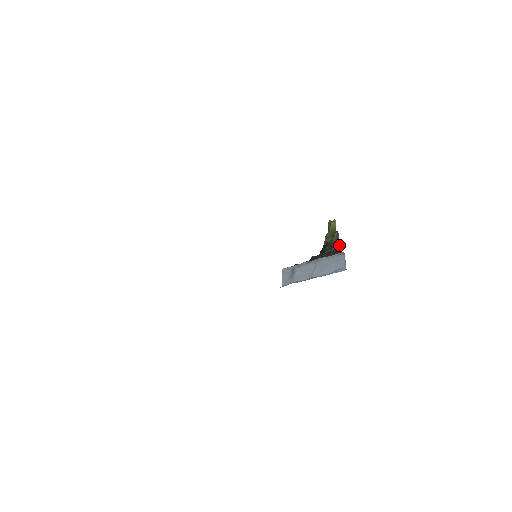
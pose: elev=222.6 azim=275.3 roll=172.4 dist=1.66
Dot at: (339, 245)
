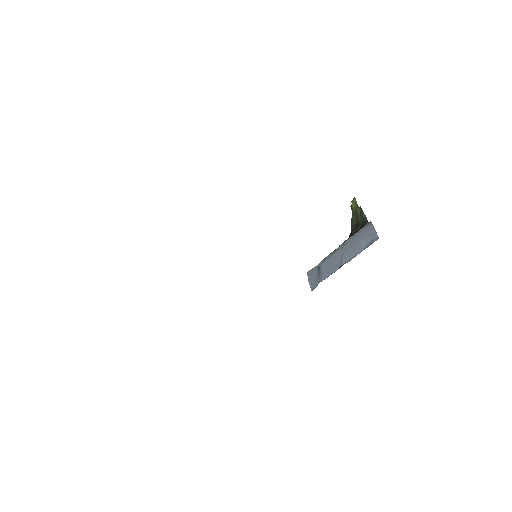
Dot at: (365, 218)
